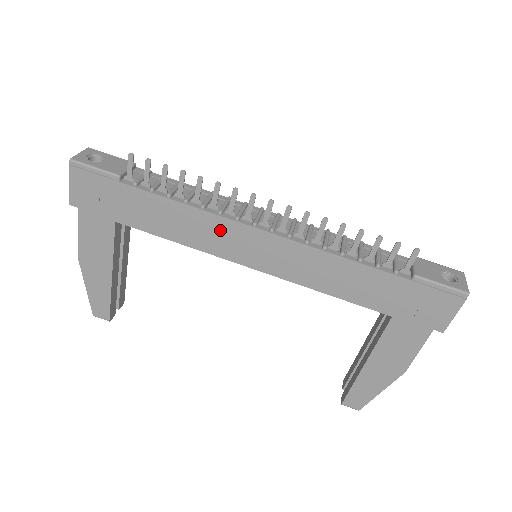
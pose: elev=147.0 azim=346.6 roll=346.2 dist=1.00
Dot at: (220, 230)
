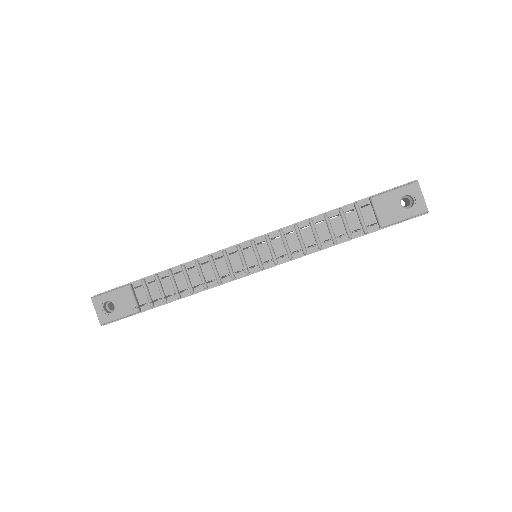
Dot at: occluded
